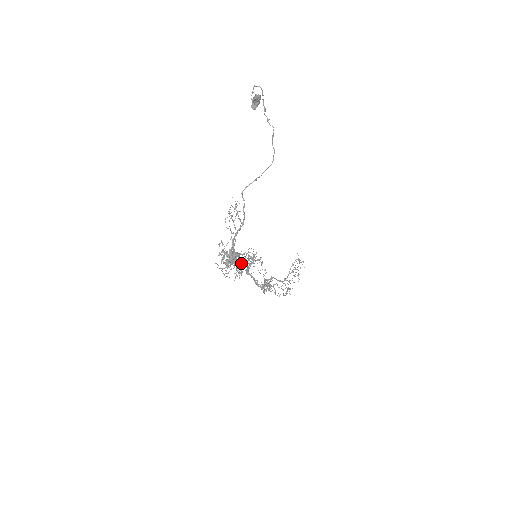
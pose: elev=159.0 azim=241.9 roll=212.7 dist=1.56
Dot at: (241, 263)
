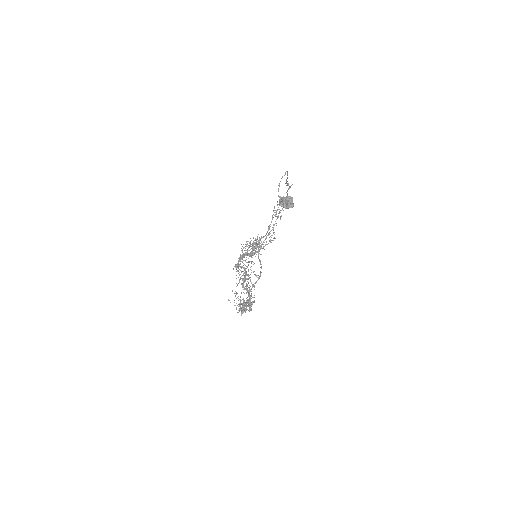
Dot at: occluded
